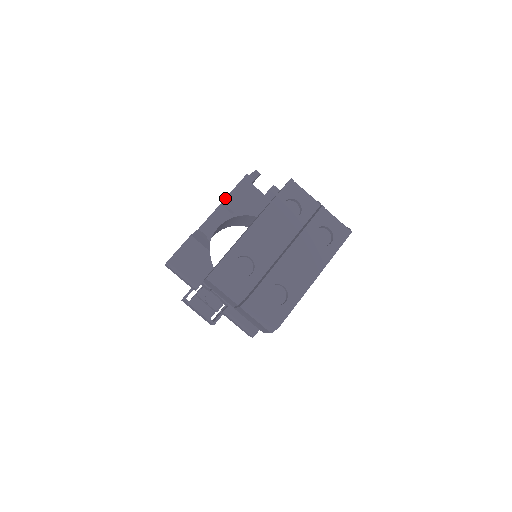
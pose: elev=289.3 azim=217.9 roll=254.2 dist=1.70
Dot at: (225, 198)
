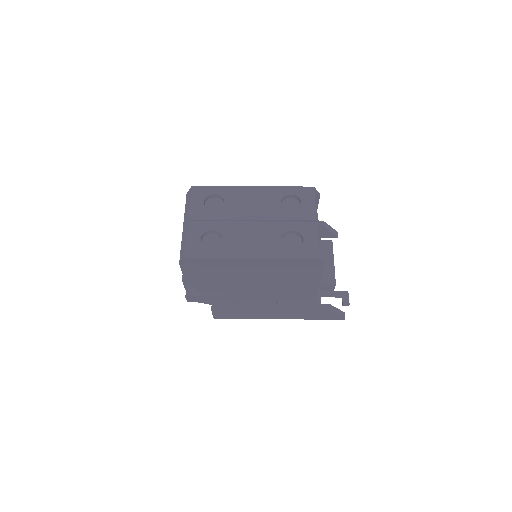
Dot at: occluded
